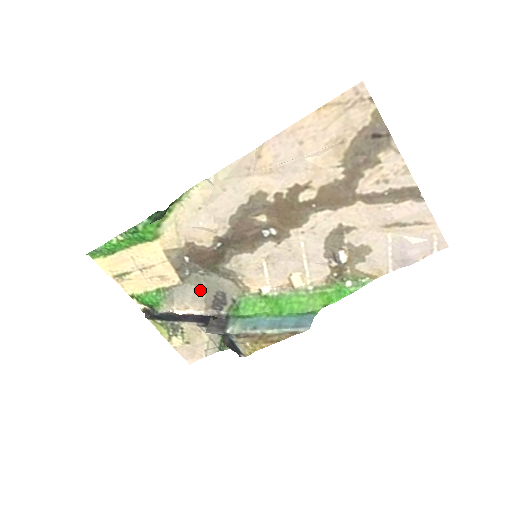
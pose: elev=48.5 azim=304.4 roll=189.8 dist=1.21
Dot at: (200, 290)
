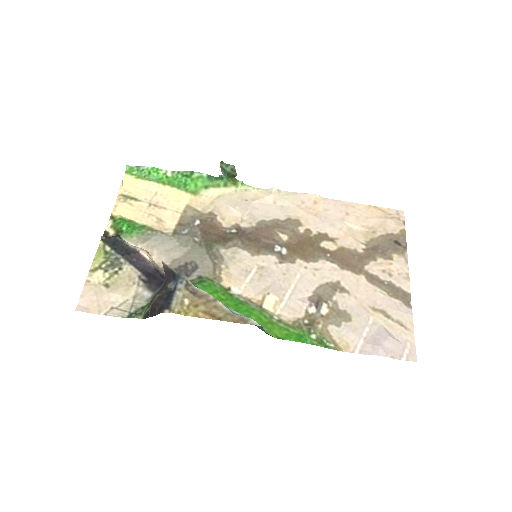
Dot at: (180, 250)
